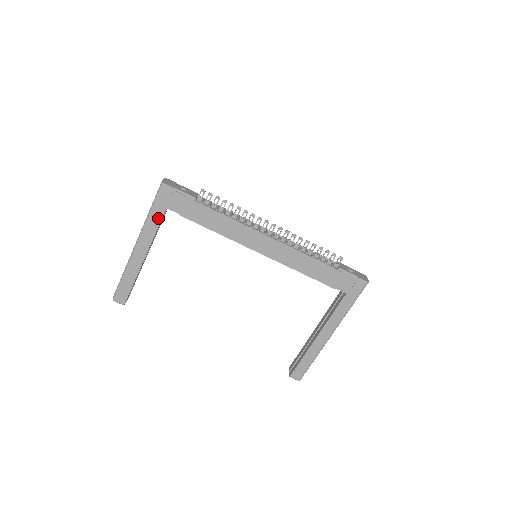
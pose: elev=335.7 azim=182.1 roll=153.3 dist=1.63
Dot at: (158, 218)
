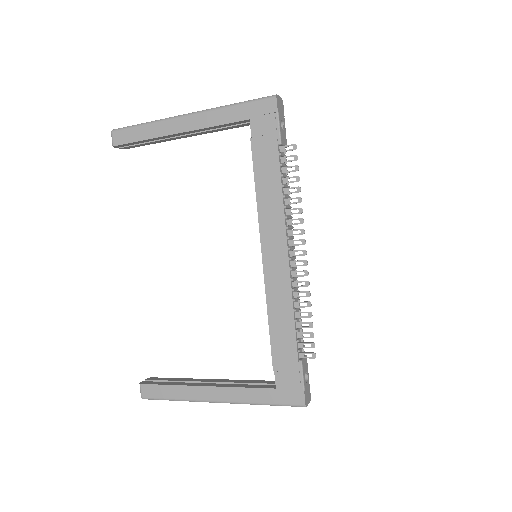
Dot at: (233, 117)
